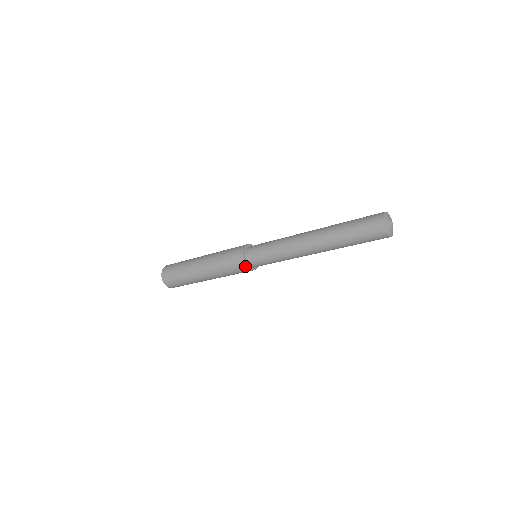
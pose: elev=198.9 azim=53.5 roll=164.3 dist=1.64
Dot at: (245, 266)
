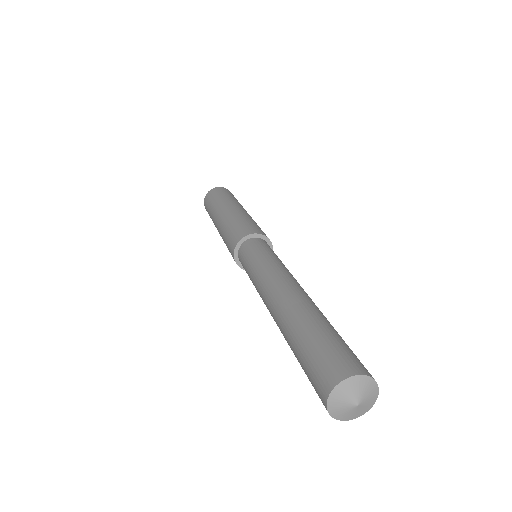
Dot at: occluded
